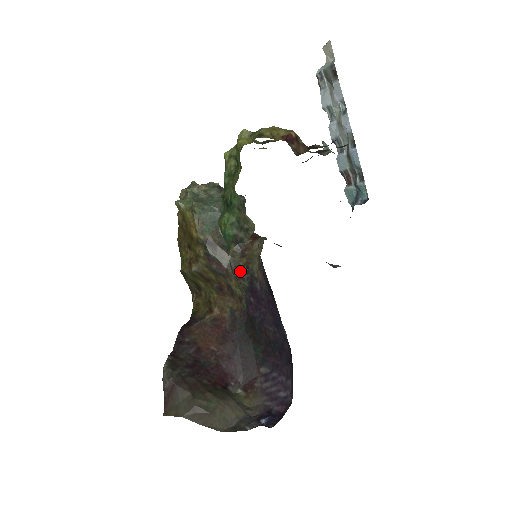
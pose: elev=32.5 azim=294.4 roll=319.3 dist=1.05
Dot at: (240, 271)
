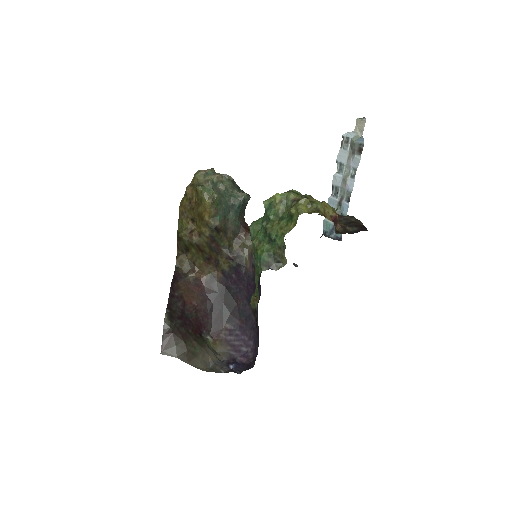
Dot at: occluded
